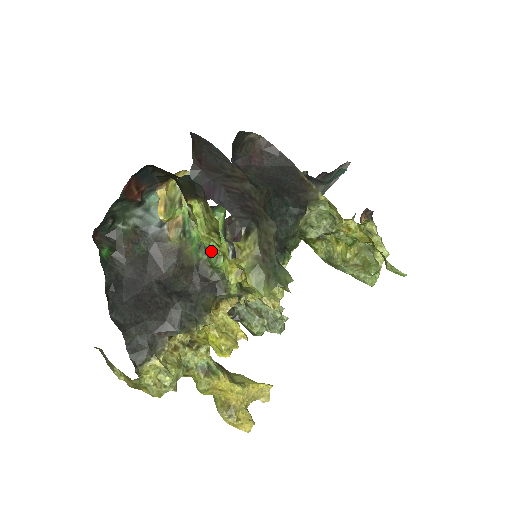
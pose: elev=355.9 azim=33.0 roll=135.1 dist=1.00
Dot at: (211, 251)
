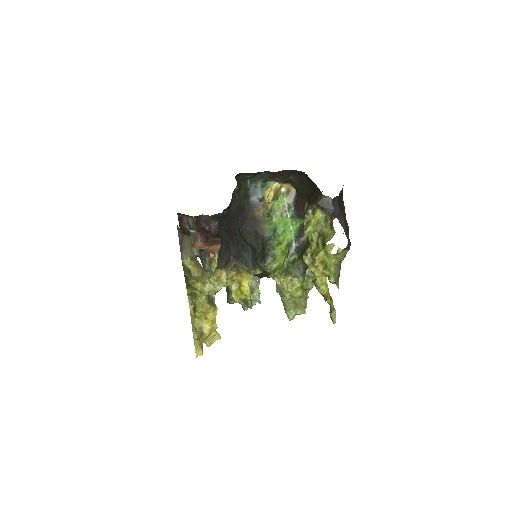
Dot at: (281, 237)
